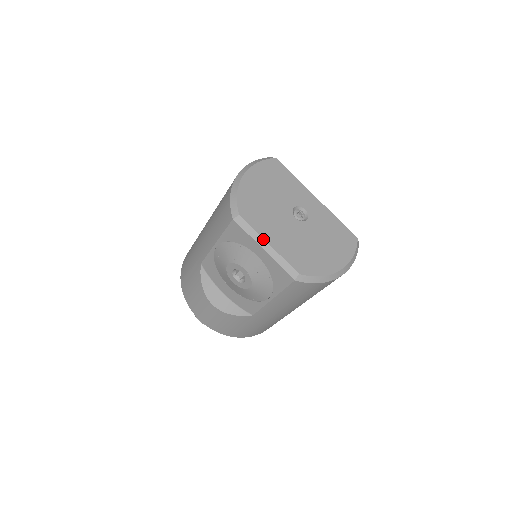
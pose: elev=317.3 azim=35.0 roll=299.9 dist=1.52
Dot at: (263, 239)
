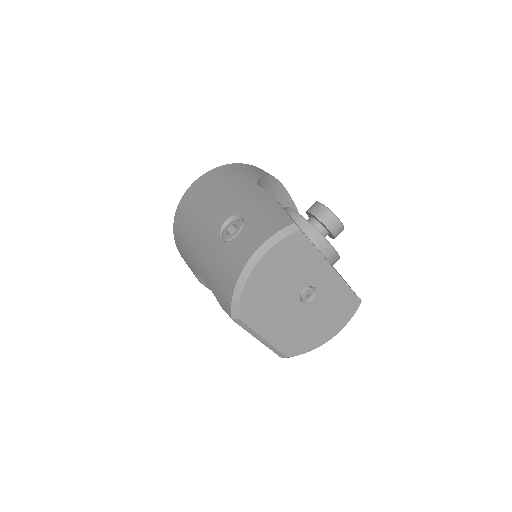
Dot at: (259, 336)
